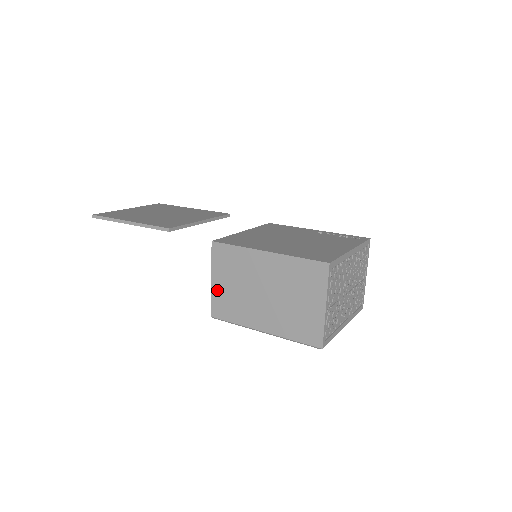
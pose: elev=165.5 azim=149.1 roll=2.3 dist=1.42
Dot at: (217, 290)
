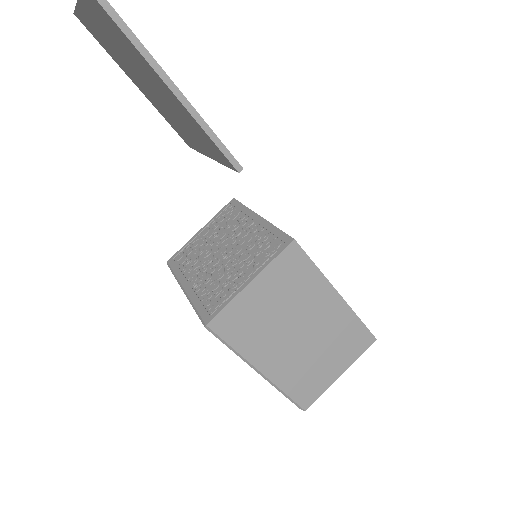
Dot at: (247, 298)
